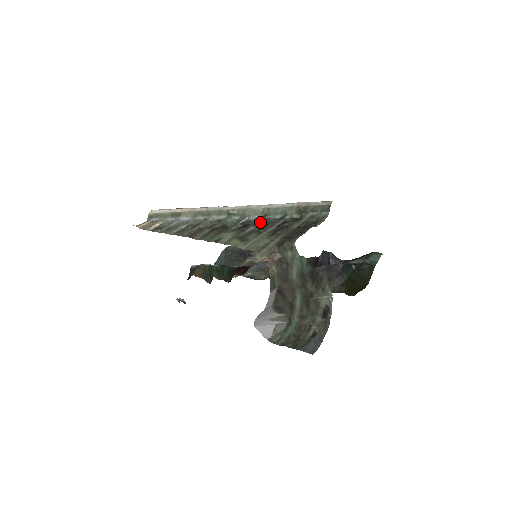
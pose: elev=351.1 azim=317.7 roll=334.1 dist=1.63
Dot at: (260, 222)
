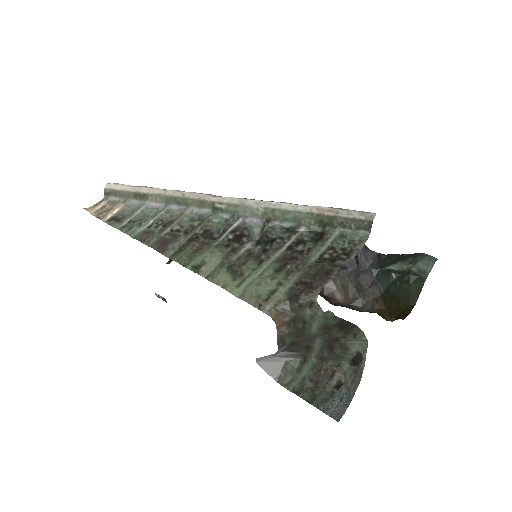
Dot at: (260, 230)
